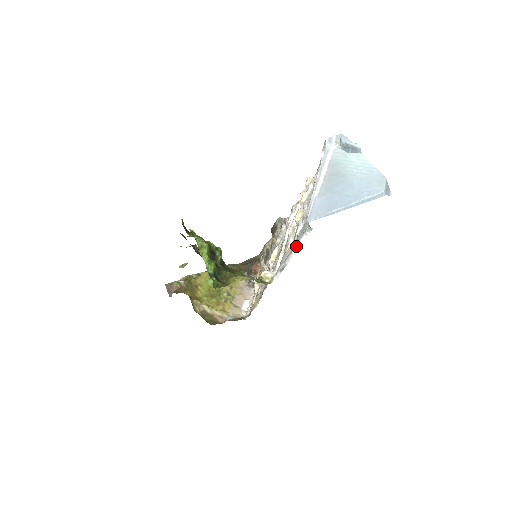
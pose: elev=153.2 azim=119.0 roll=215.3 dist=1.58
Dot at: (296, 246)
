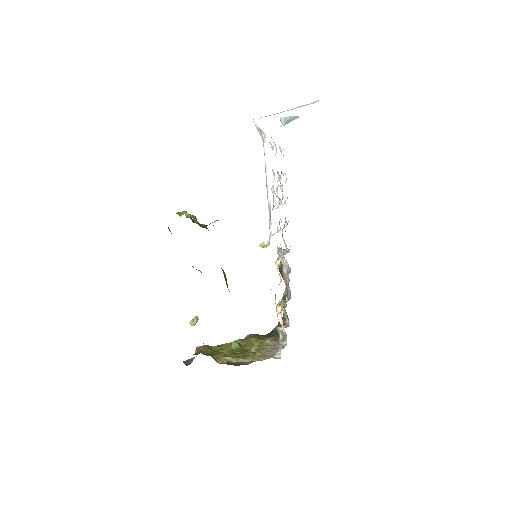
Dot at: (266, 172)
